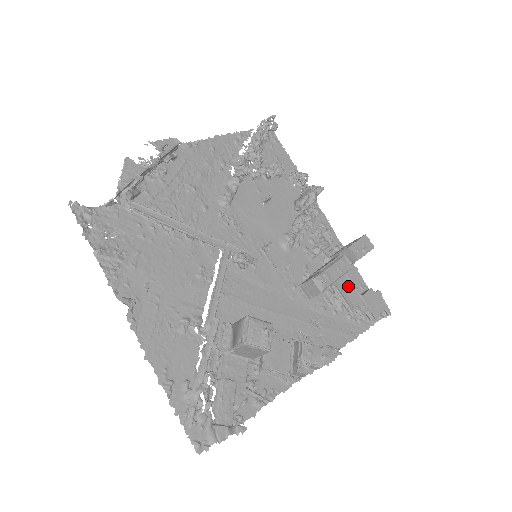
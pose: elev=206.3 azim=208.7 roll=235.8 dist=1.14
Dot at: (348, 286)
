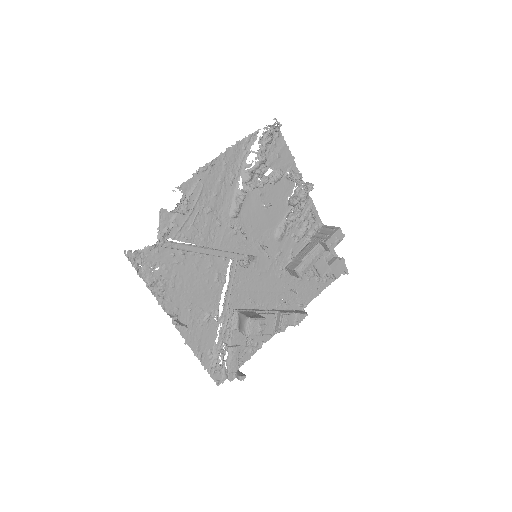
Dot at: (321, 261)
